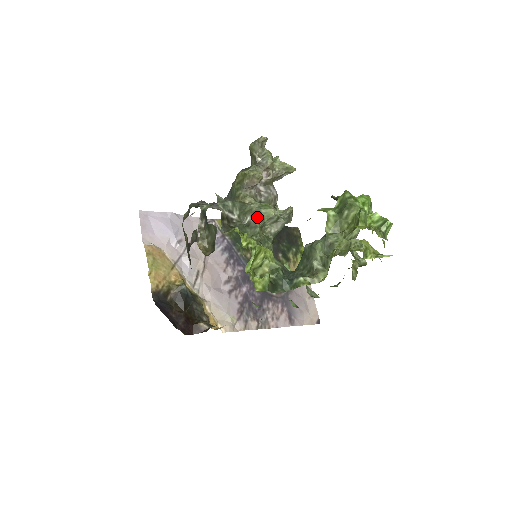
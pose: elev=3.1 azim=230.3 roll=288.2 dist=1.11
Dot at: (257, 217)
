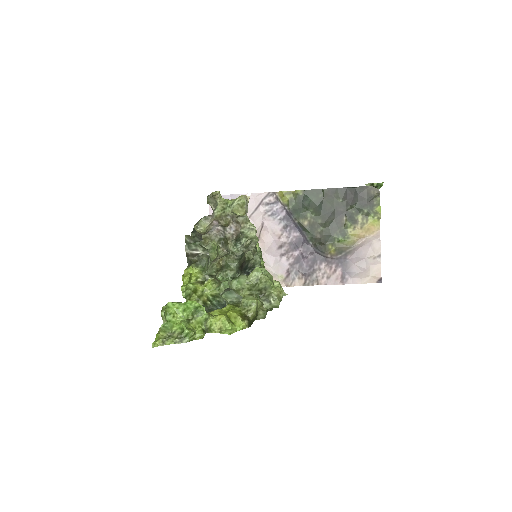
Dot at: (210, 256)
